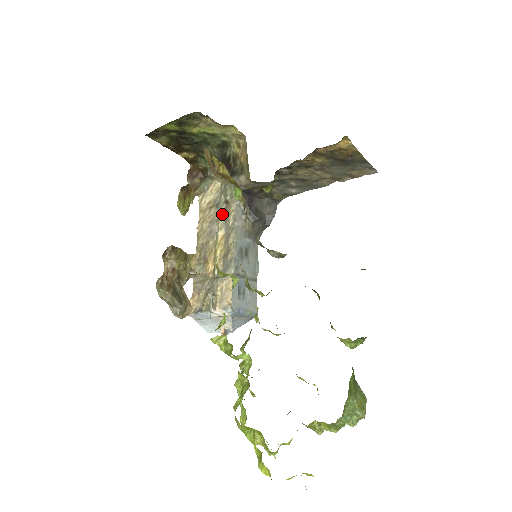
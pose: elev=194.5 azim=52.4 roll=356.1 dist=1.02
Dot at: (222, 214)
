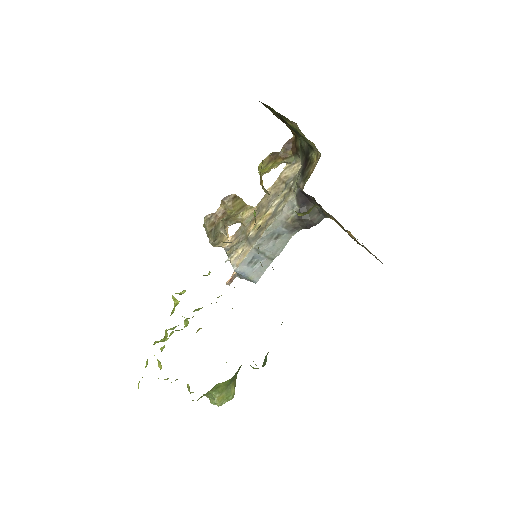
Dot at: (283, 195)
